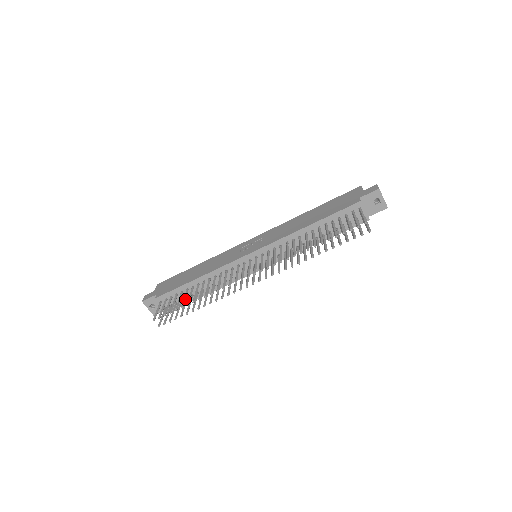
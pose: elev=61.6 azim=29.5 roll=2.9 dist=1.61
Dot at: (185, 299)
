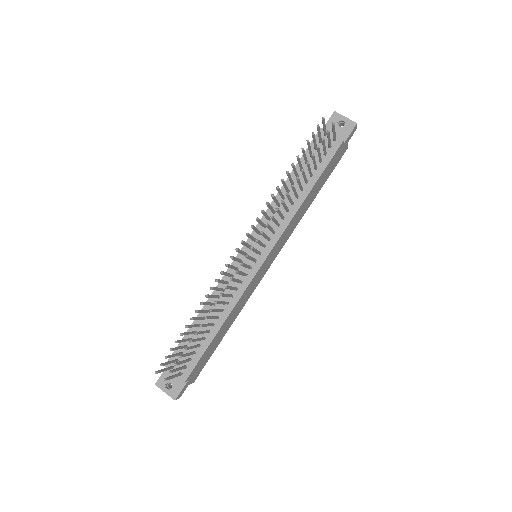
Dot at: occluded
